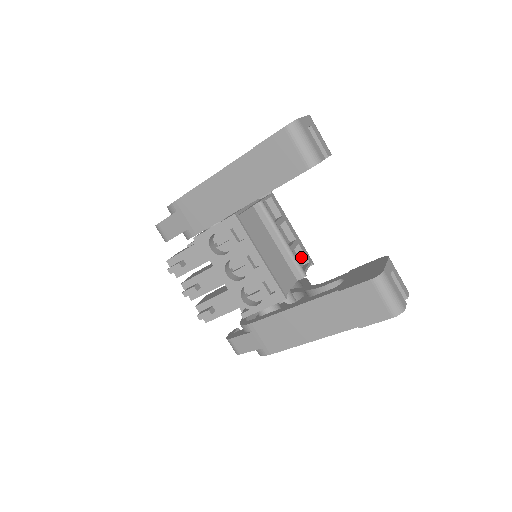
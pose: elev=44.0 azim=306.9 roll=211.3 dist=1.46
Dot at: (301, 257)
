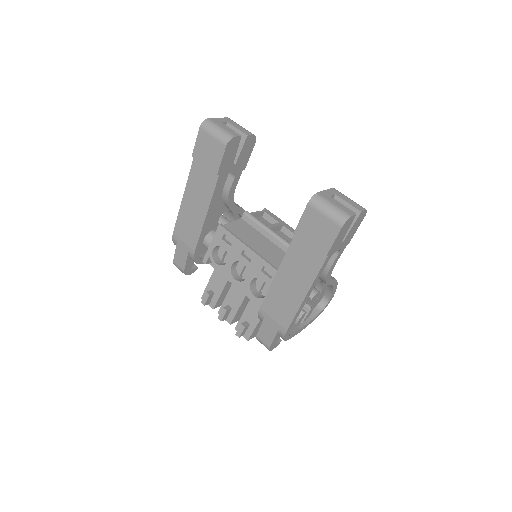
Dot at: occluded
